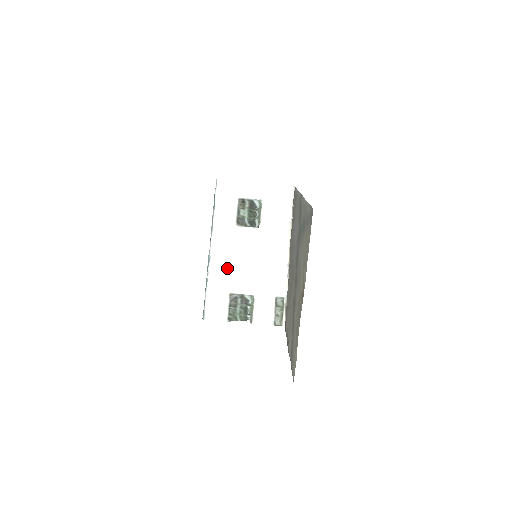
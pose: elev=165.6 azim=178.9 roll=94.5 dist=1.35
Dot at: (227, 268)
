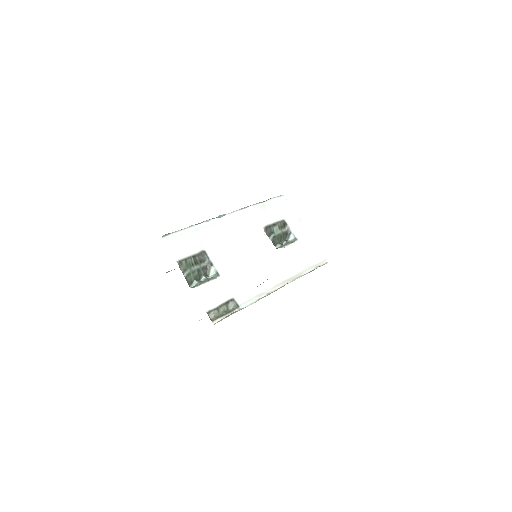
Dot at: (224, 237)
